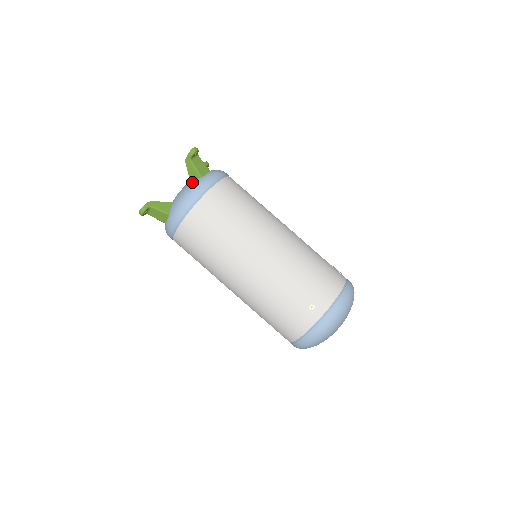
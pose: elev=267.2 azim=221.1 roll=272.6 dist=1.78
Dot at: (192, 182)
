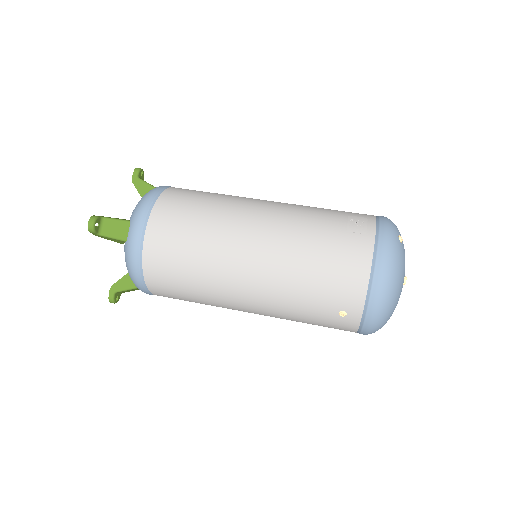
Dot at: (124, 249)
